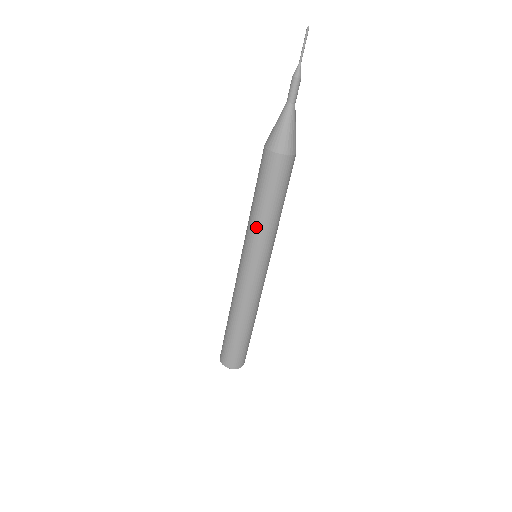
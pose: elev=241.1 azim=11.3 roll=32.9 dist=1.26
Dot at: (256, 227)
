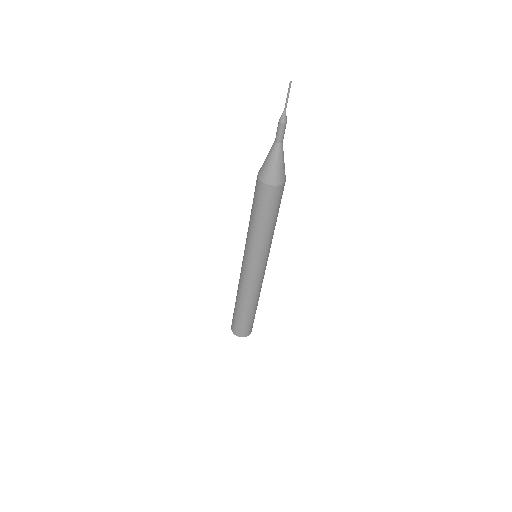
Dot at: (250, 235)
